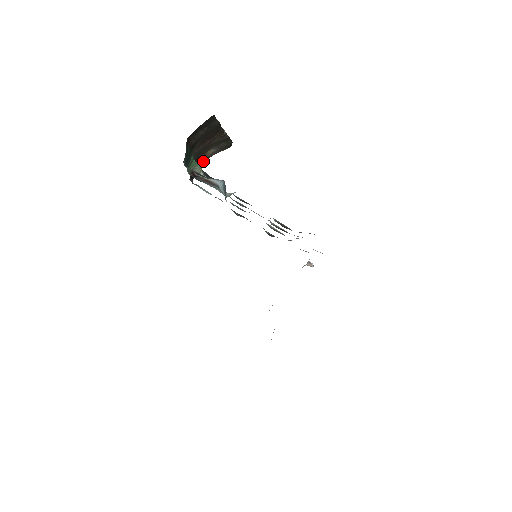
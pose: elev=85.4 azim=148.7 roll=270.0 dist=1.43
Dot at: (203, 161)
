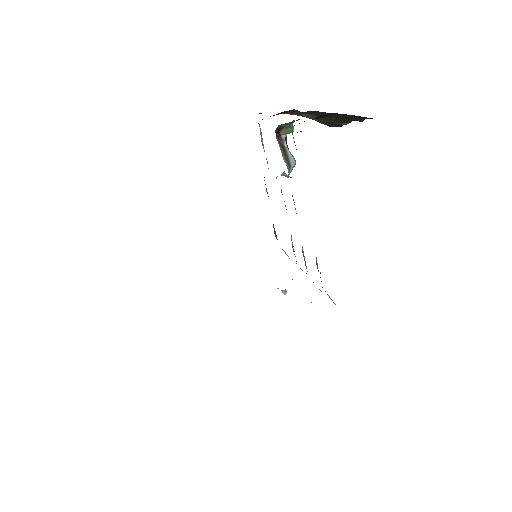
Dot at: (289, 113)
